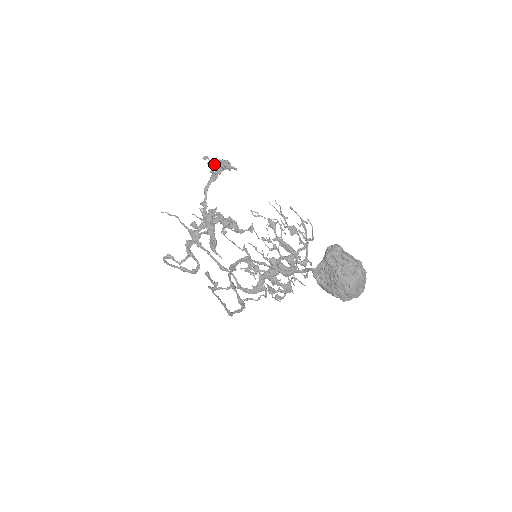
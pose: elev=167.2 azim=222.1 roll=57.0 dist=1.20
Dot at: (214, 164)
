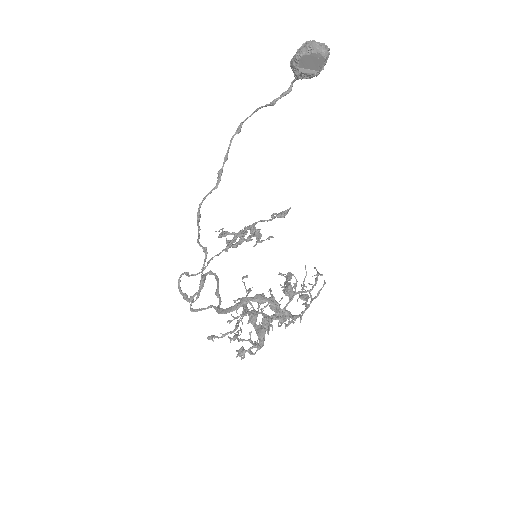
Dot at: (277, 214)
